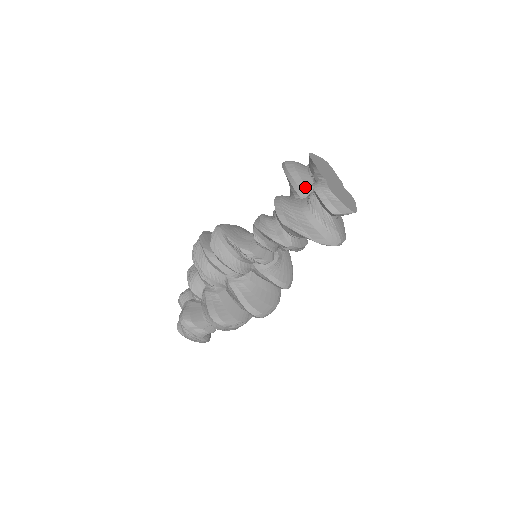
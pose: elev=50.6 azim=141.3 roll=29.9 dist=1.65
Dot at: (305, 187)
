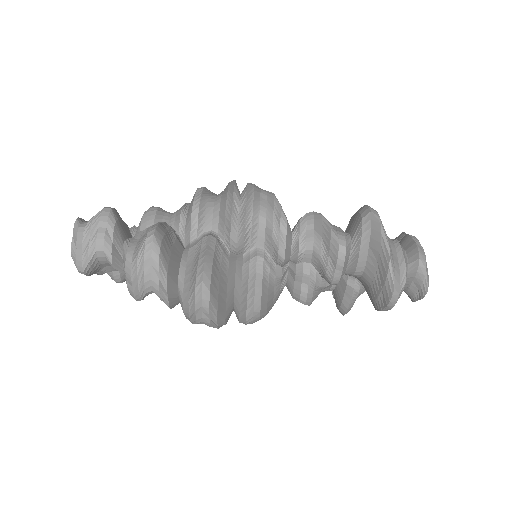
Dot at: occluded
